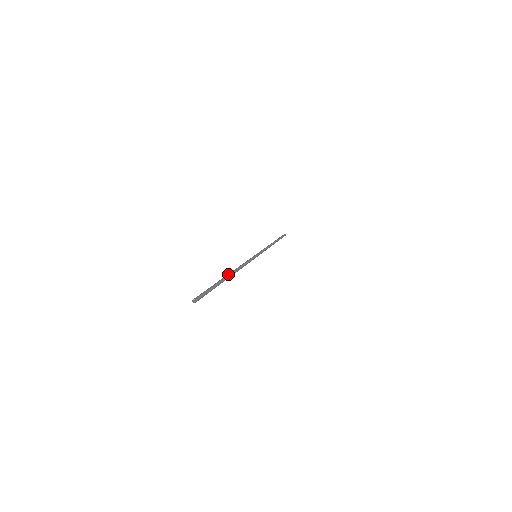
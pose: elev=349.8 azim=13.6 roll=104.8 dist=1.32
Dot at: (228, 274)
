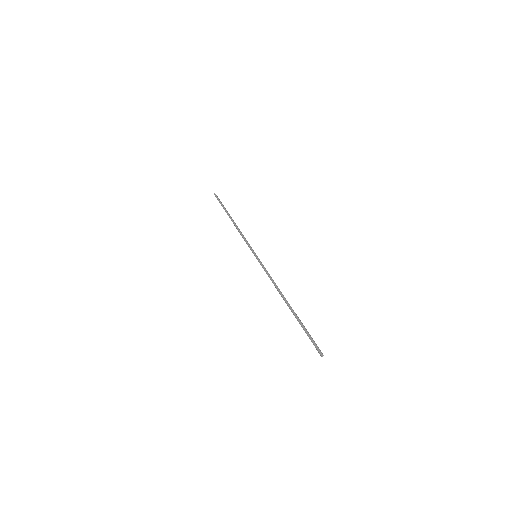
Dot at: occluded
